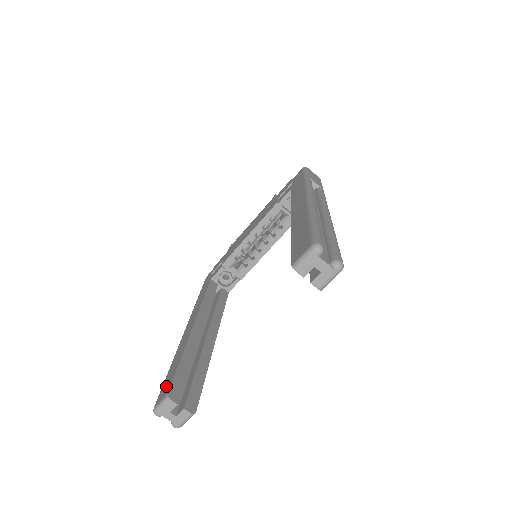
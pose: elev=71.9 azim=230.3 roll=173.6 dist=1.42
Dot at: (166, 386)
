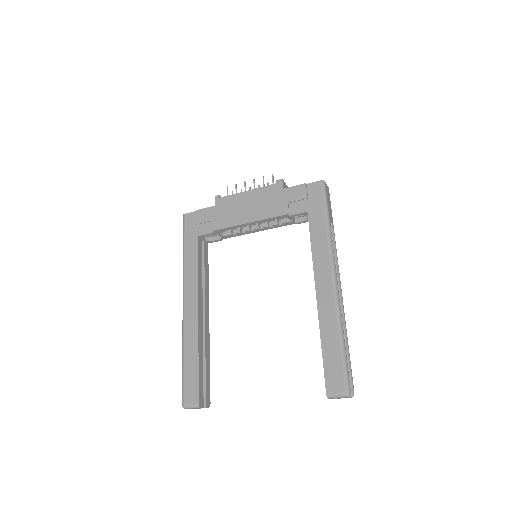
Dot at: (191, 389)
